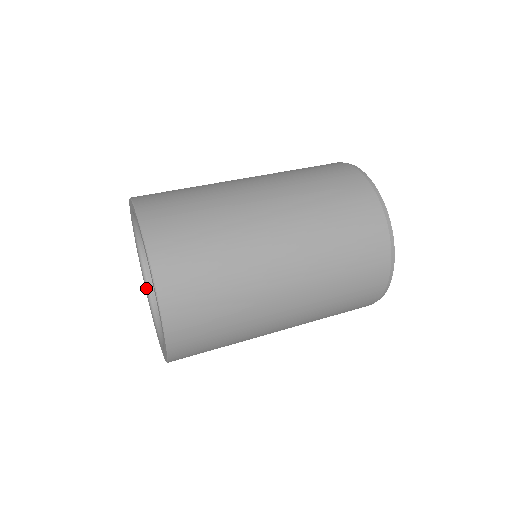
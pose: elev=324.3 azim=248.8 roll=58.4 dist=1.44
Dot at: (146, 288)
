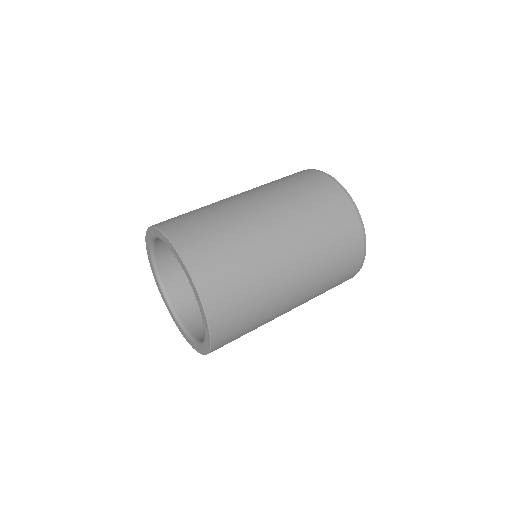
Dot at: (155, 272)
